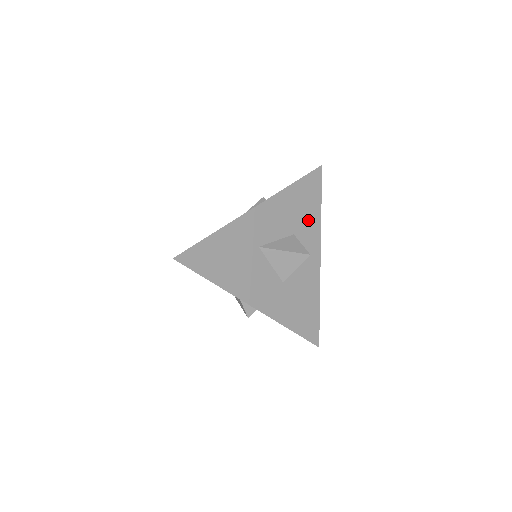
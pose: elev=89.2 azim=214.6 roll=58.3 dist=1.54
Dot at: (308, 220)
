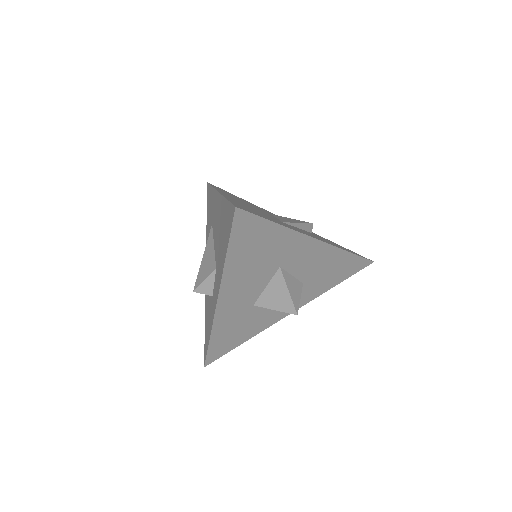
Dot at: (320, 284)
